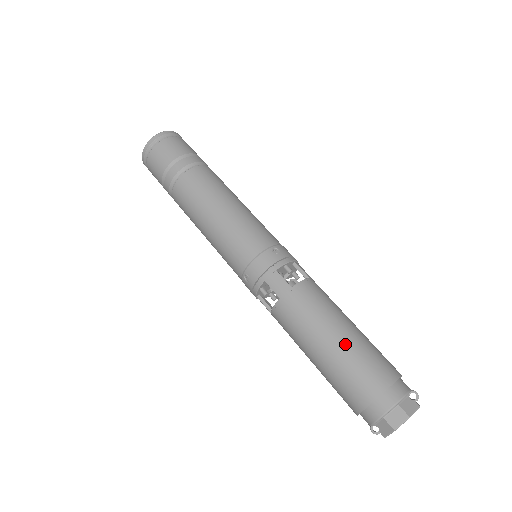
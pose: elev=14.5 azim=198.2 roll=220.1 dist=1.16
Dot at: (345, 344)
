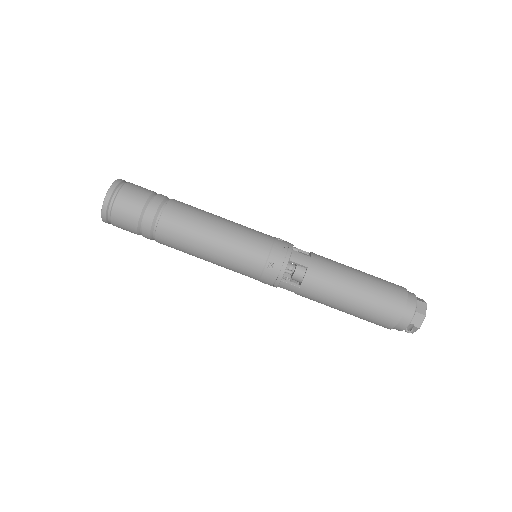
Dot at: (368, 277)
